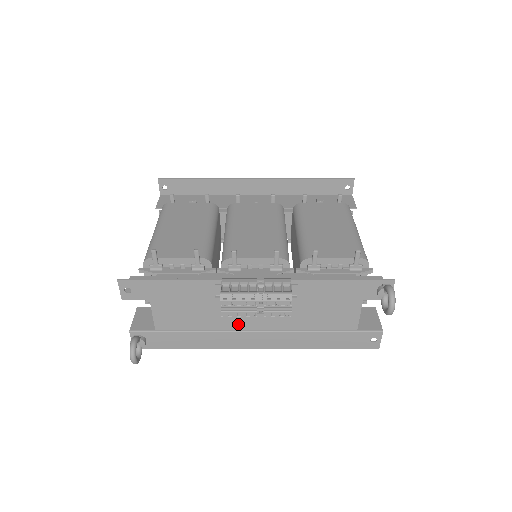
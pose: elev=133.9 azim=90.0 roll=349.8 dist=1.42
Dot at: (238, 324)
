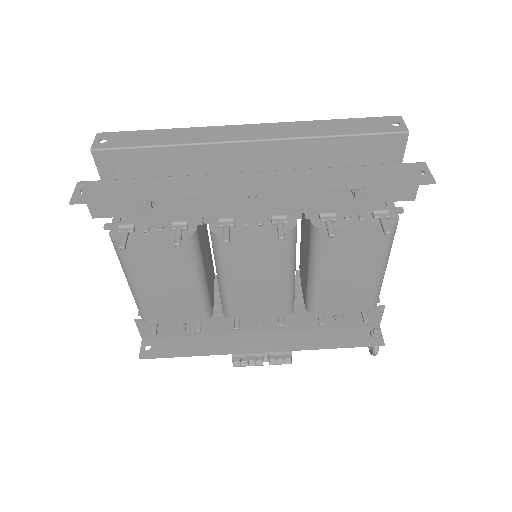
Dot at: occluded
